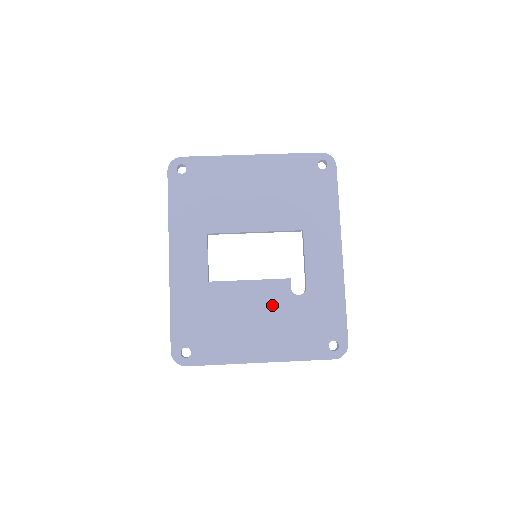
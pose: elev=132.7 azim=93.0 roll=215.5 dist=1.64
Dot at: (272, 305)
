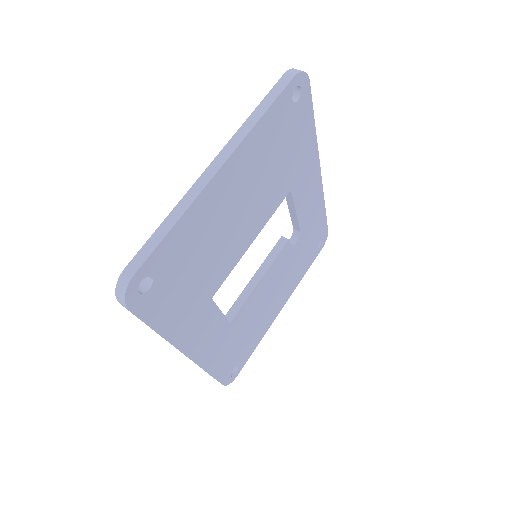
Dot at: (280, 273)
